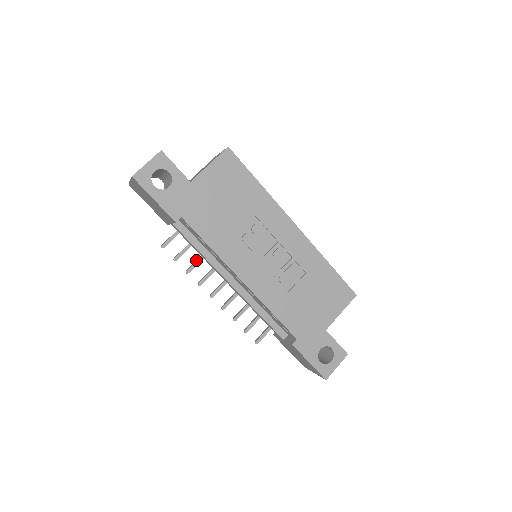
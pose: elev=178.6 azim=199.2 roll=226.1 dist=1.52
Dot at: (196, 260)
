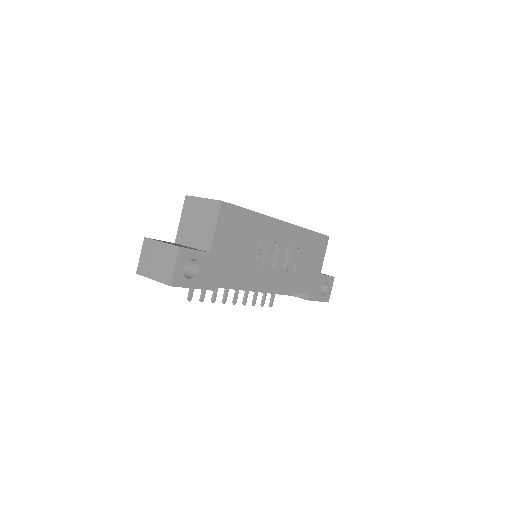
Dot at: occluded
